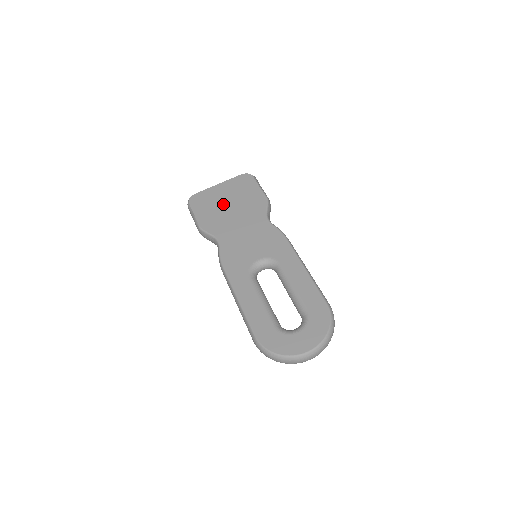
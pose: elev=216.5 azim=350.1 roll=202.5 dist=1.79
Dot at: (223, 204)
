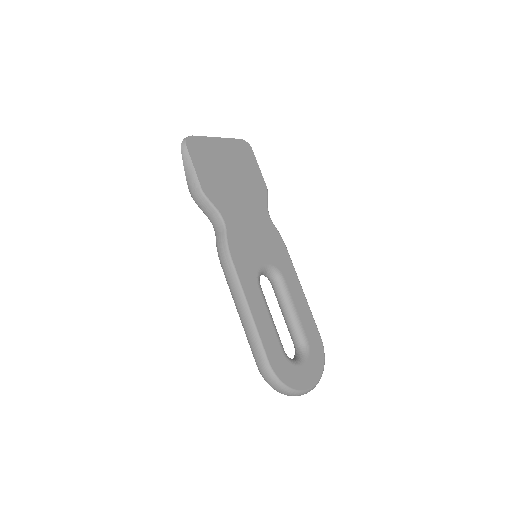
Dot at: (226, 170)
